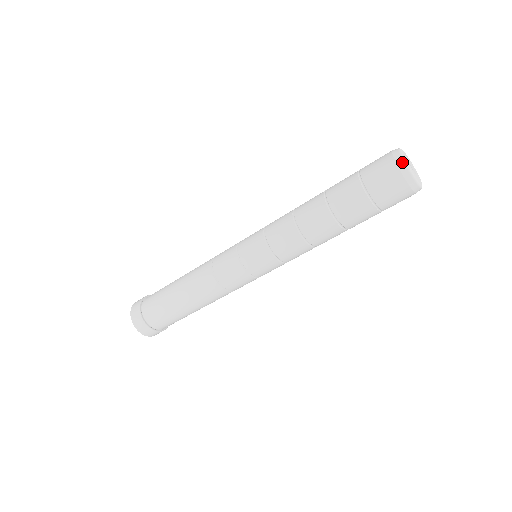
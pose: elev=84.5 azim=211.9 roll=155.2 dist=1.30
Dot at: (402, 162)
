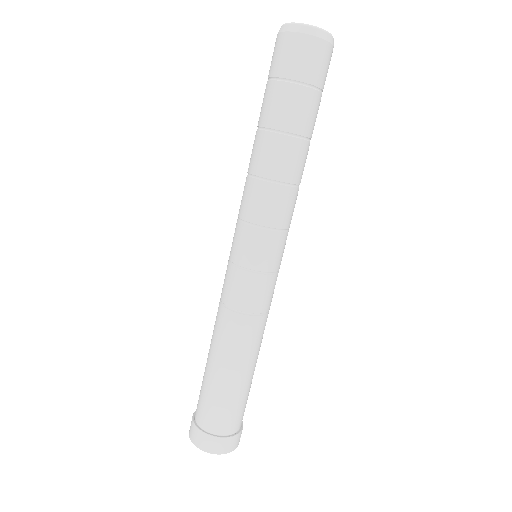
Dot at: (296, 26)
